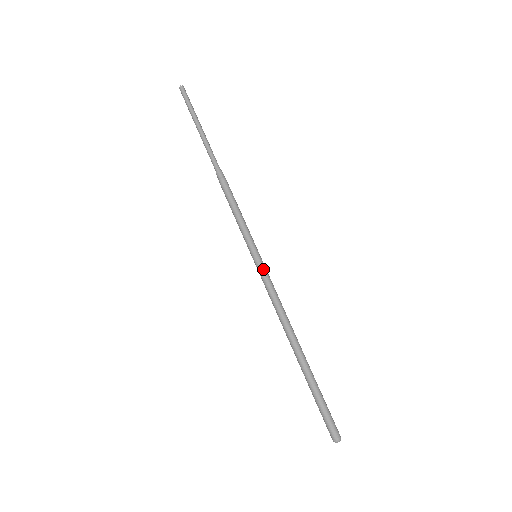
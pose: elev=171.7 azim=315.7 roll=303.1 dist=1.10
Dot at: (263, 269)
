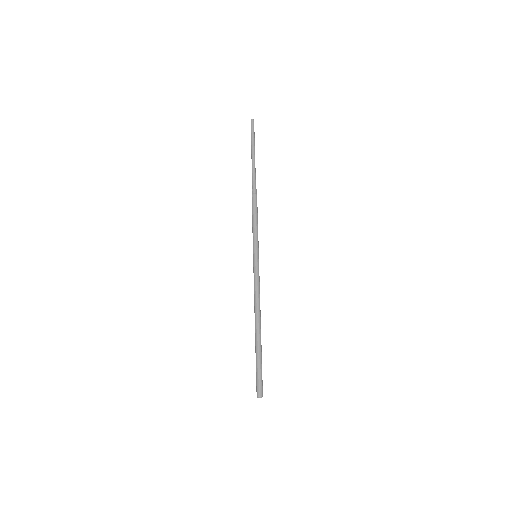
Dot at: (258, 266)
